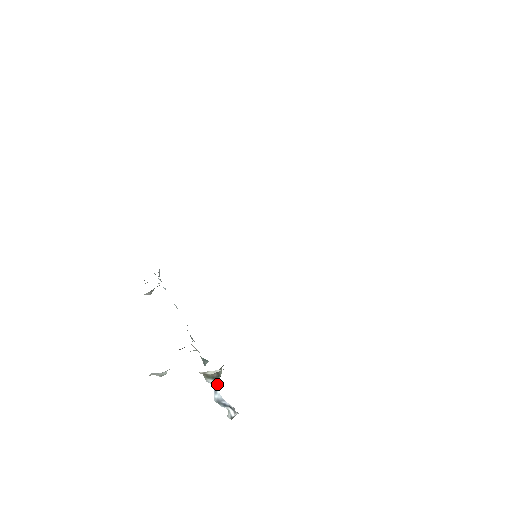
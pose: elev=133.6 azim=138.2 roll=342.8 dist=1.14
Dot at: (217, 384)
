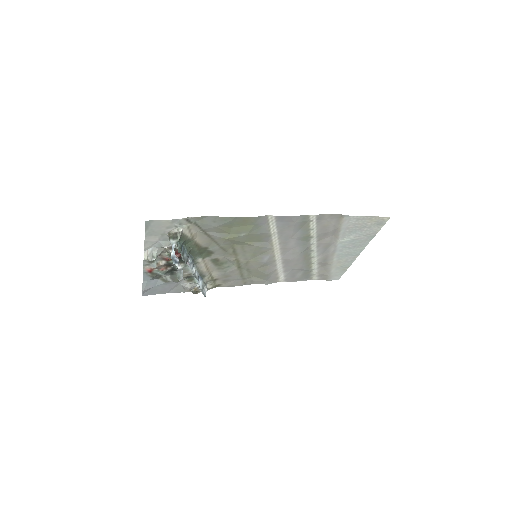
Dot at: occluded
